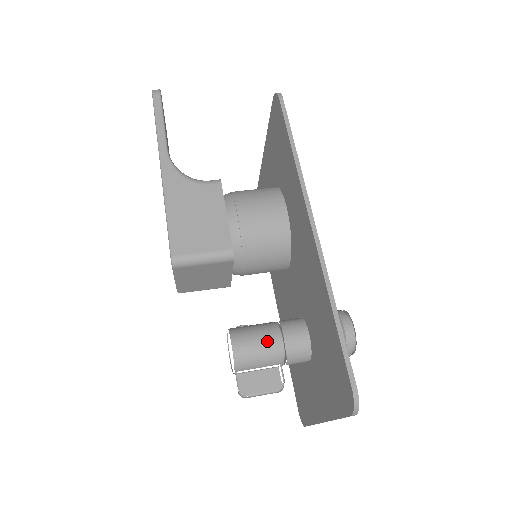
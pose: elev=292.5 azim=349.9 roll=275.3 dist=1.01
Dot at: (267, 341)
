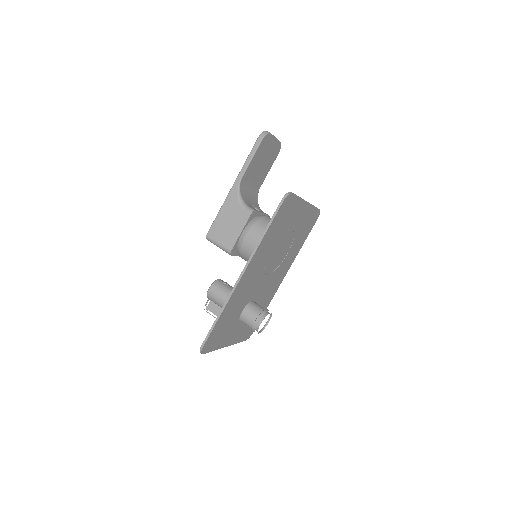
Dot at: (223, 298)
